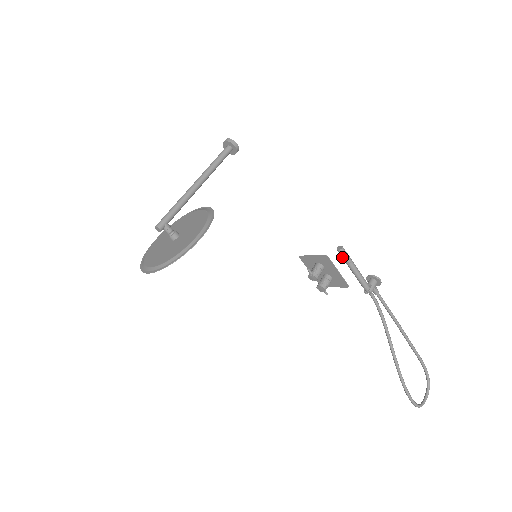
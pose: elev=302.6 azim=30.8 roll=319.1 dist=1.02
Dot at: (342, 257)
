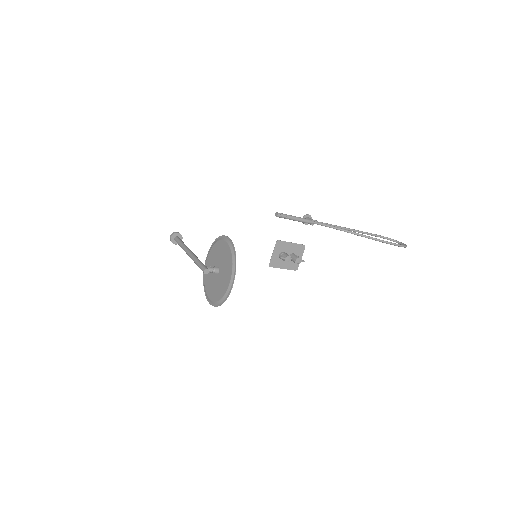
Dot at: (283, 217)
